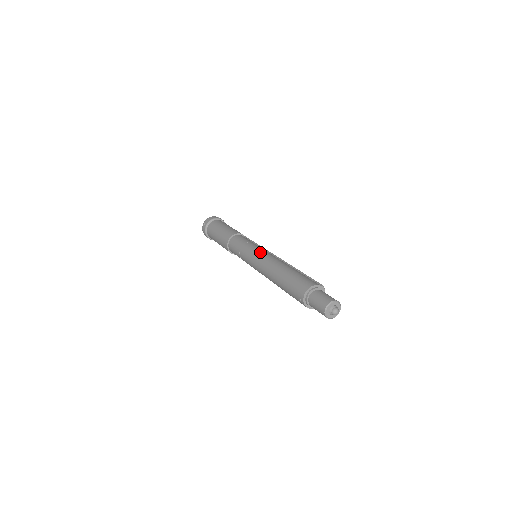
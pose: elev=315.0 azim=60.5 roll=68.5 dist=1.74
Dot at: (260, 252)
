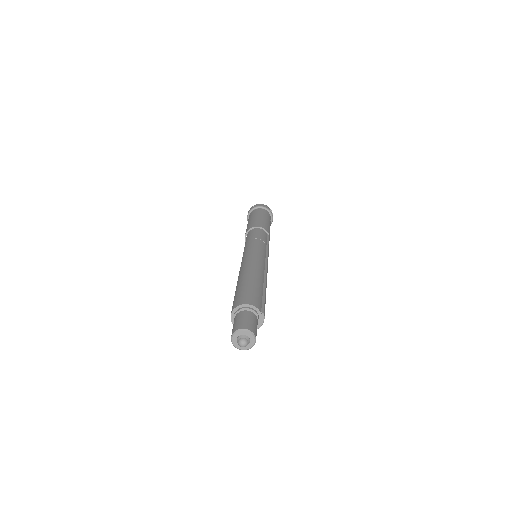
Dot at: (256, 251)
